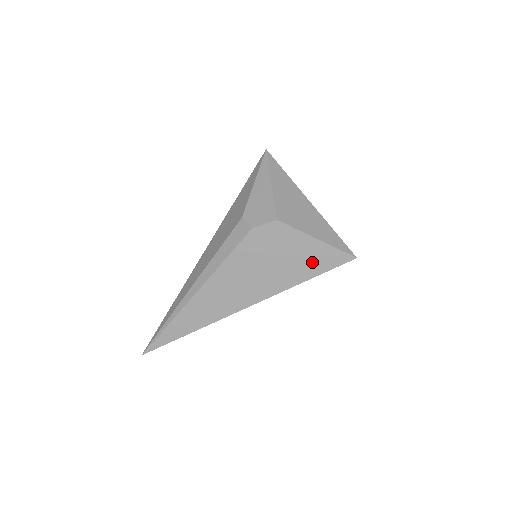
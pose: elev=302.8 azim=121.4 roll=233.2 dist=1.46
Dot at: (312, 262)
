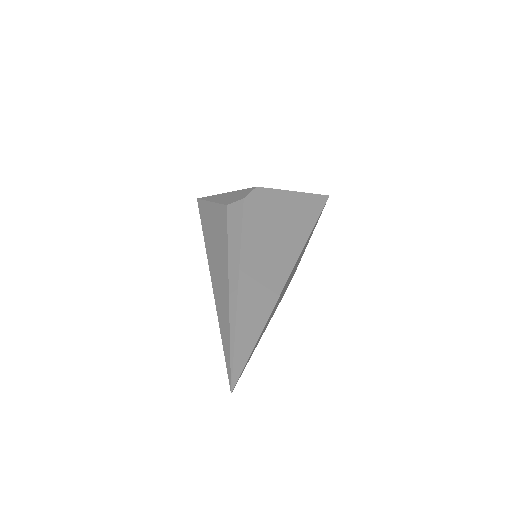
Dot at: (305, 209)
